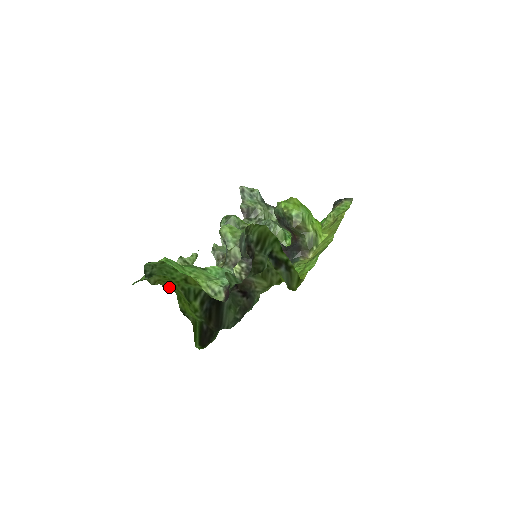
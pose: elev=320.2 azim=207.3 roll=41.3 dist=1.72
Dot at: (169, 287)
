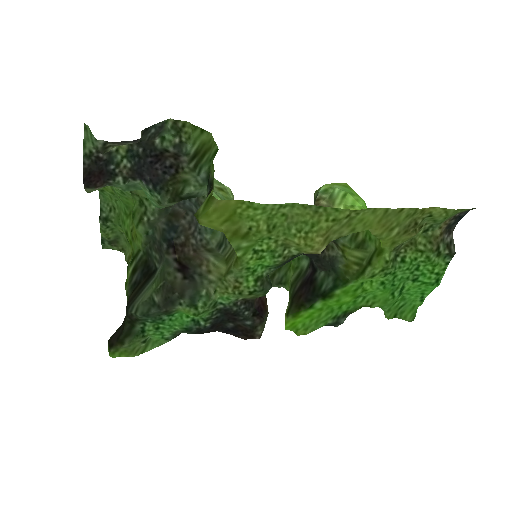
Dot at: occluded
